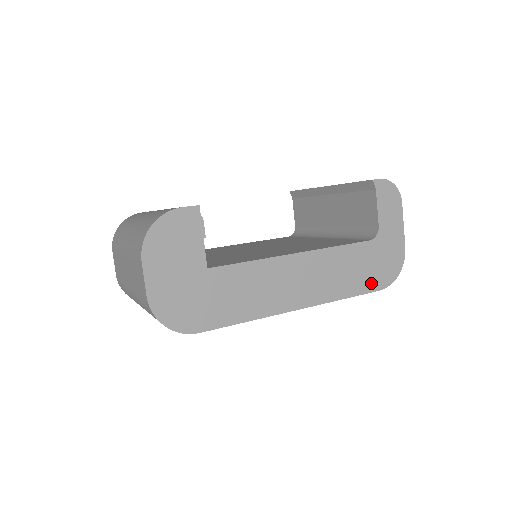
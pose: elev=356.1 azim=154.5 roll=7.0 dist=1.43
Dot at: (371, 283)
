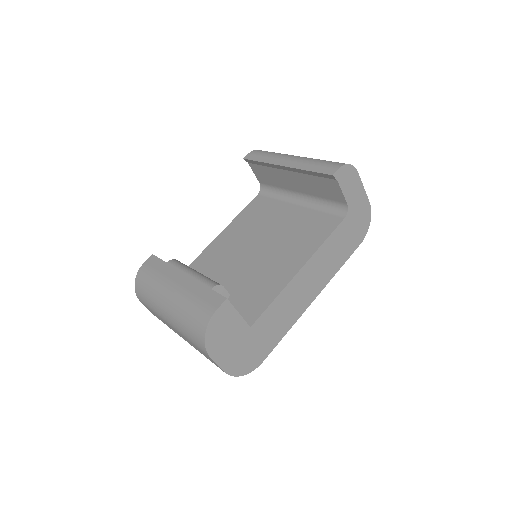
Dot at: (354, 244)
